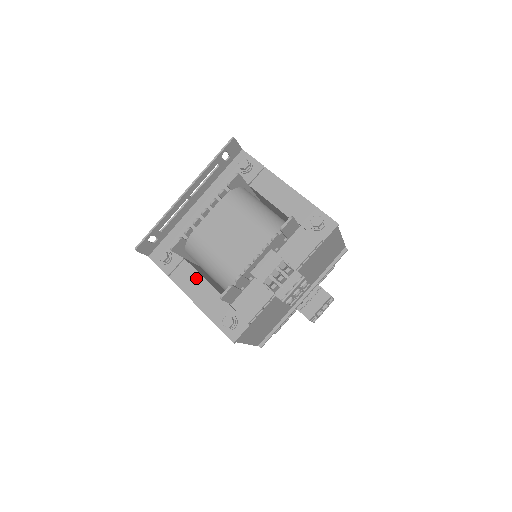
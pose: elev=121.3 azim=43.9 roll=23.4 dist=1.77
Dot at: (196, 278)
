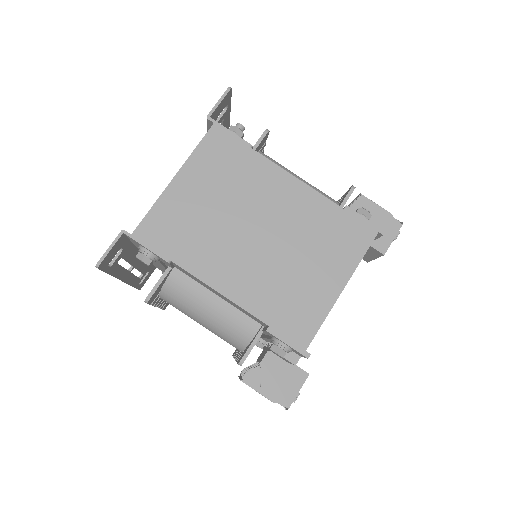
Dot at: occluded
